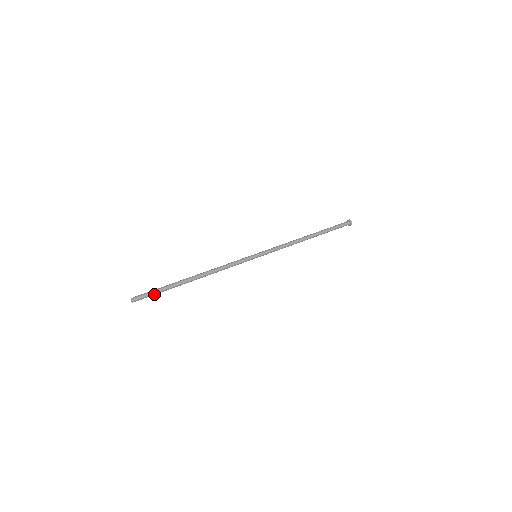
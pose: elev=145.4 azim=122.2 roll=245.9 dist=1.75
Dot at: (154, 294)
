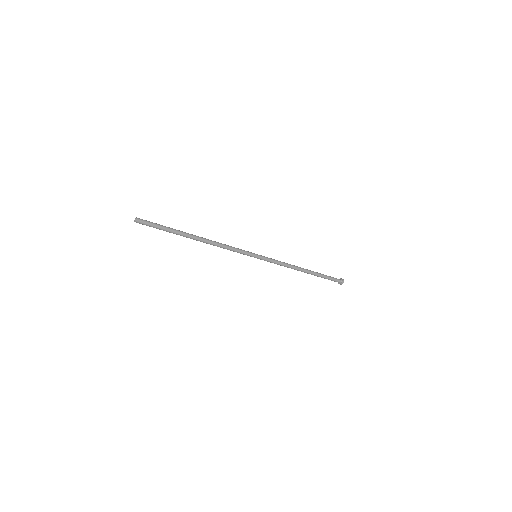
Dot at: (158, 226)
